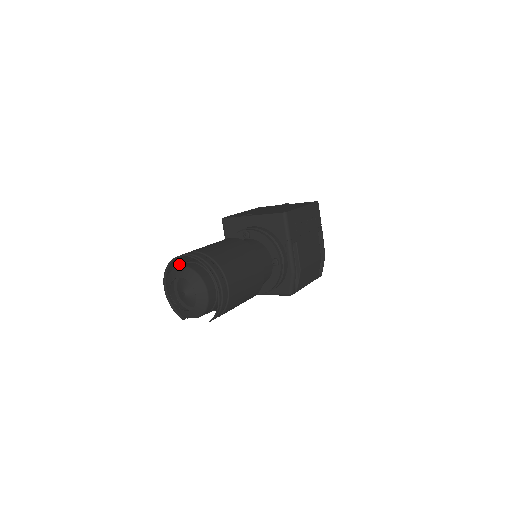
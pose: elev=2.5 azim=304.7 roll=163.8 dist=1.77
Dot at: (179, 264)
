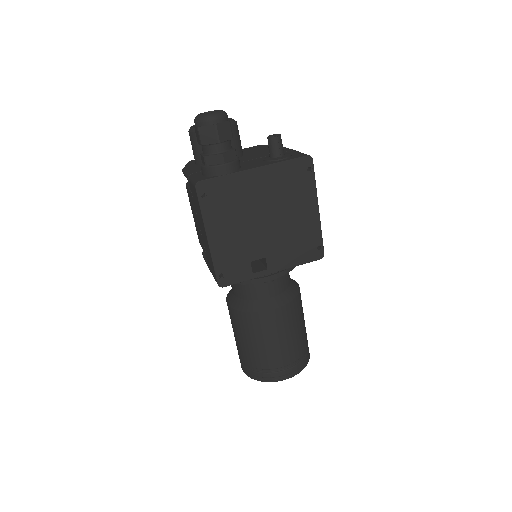
Dot at: (252, 363)
